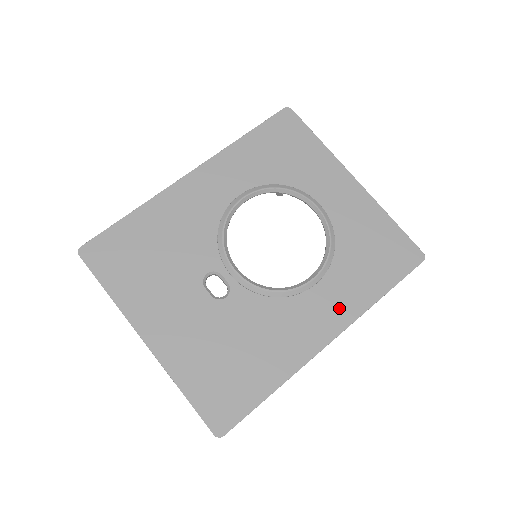
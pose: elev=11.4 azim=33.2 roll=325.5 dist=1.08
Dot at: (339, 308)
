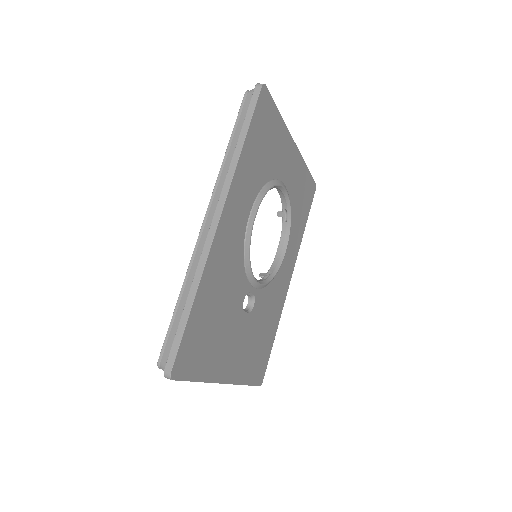
Dot at: (292, 257)
